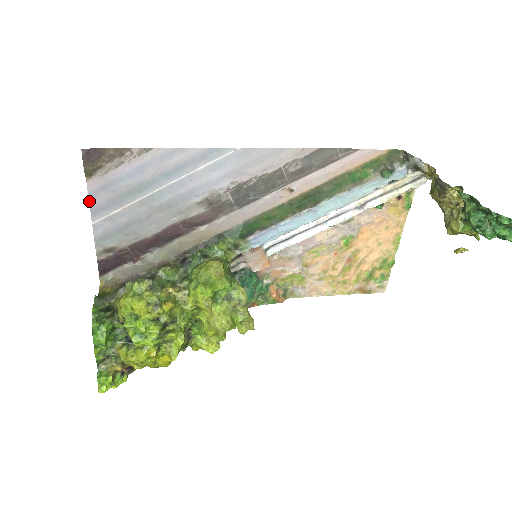
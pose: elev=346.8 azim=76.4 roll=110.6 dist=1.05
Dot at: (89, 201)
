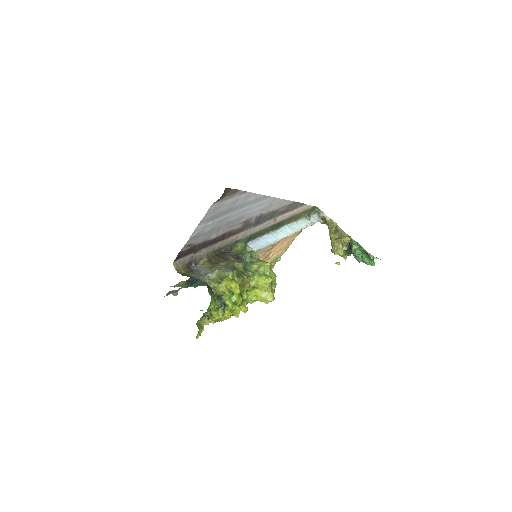
Dot at: (204, 216)
